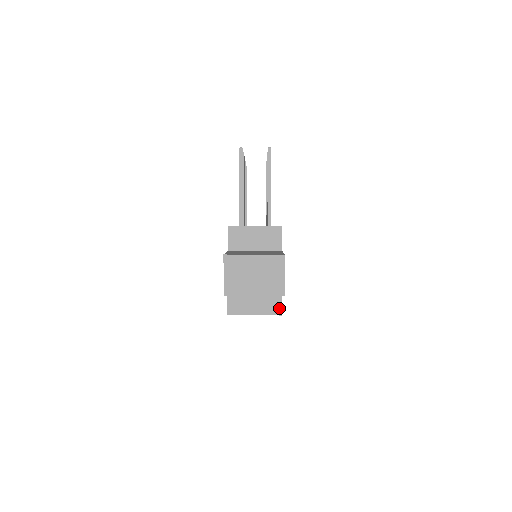
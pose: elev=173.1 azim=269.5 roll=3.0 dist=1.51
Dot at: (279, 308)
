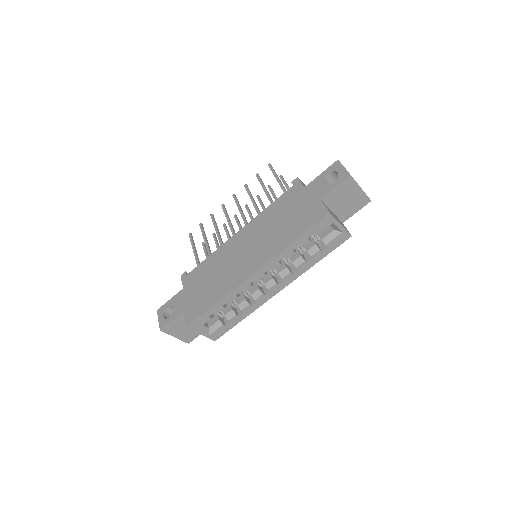
Dot at: (348, 231)
